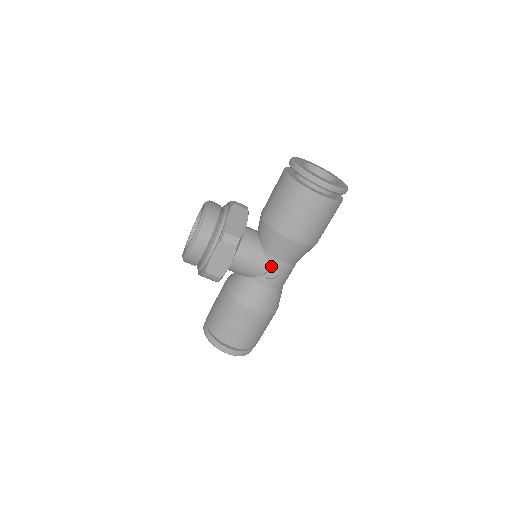
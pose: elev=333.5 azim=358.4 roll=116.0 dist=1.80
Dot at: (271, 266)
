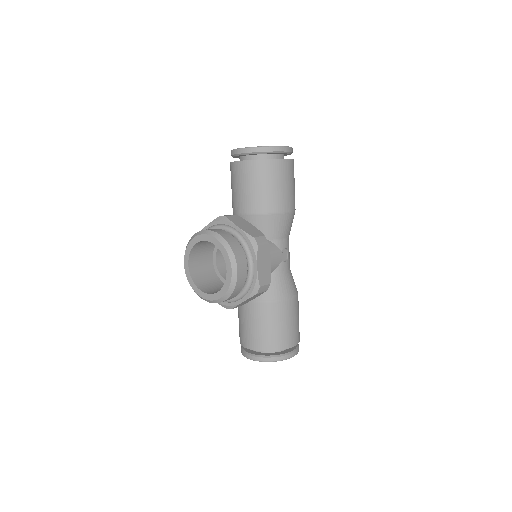
Dot at: (282, 249)
